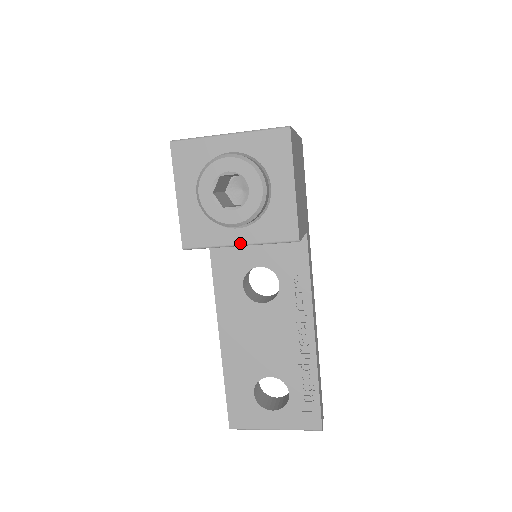
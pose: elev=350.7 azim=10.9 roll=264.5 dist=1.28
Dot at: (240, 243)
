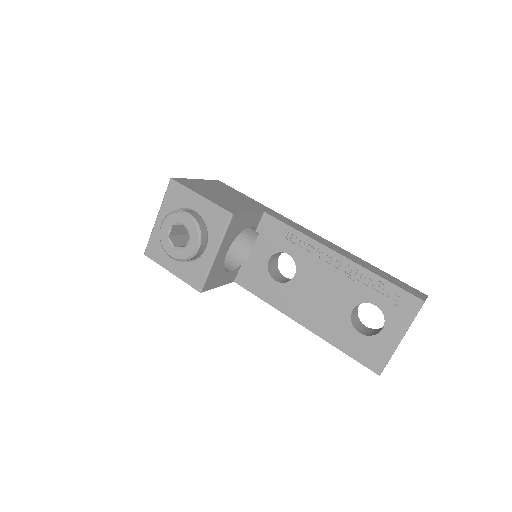
Dot at: (215, 253)
